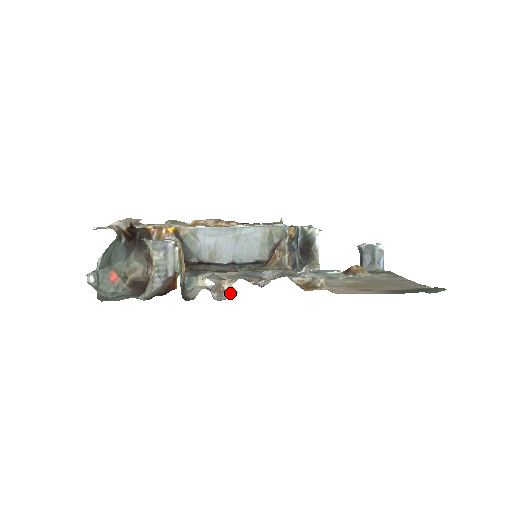
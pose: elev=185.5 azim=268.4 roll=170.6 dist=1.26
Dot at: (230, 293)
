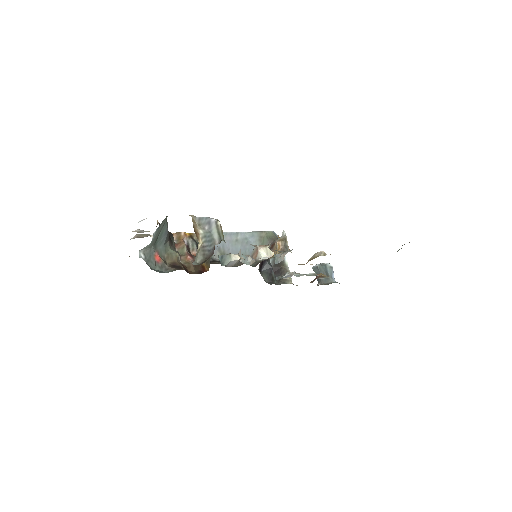
Dot at: (265, 257)
